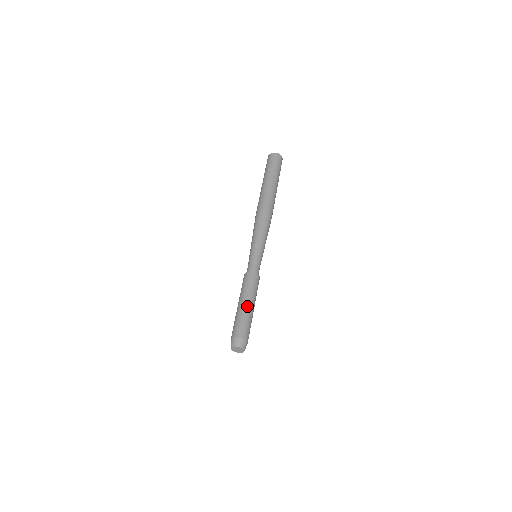
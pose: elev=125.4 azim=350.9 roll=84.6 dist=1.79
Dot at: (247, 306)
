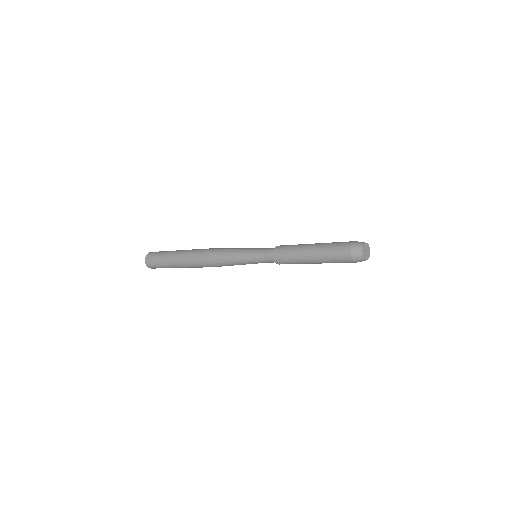
Dot at: (319, 243)
